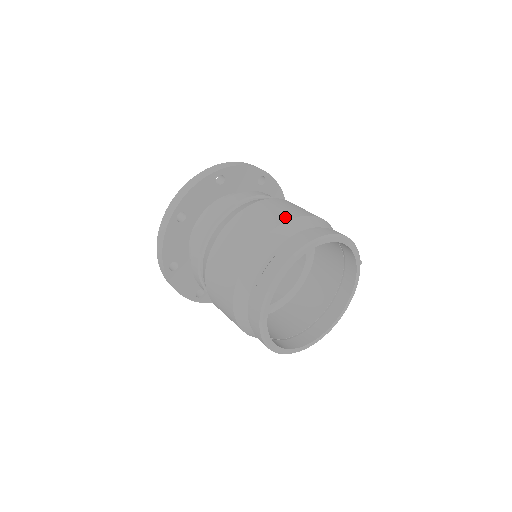
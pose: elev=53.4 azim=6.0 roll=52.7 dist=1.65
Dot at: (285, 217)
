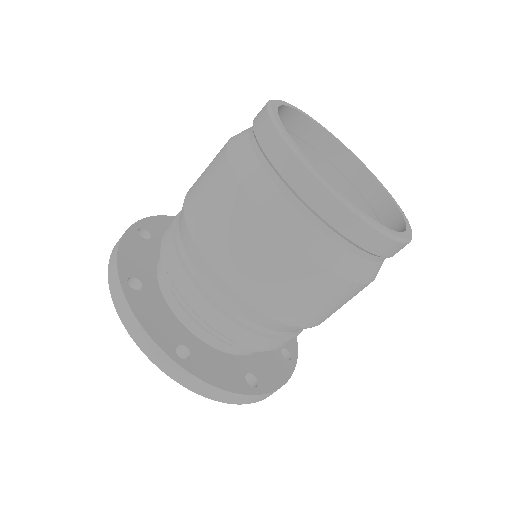
Dot at: occluded
